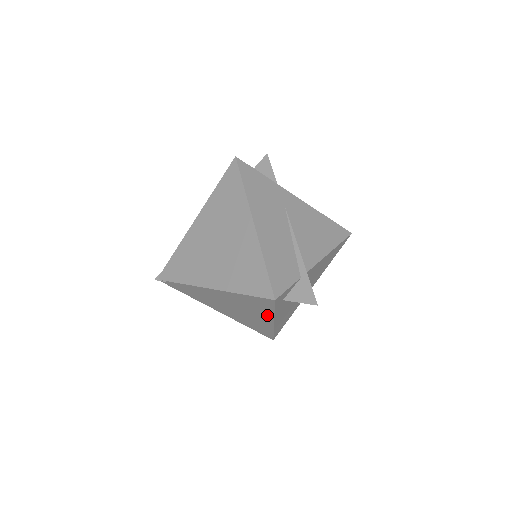
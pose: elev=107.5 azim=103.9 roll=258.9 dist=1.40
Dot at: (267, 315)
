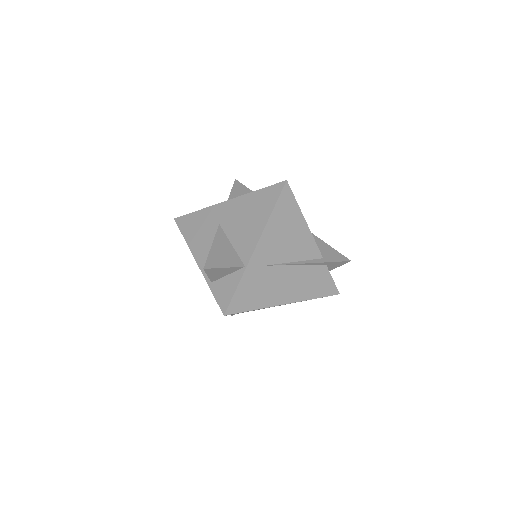
Dot at: occluded
